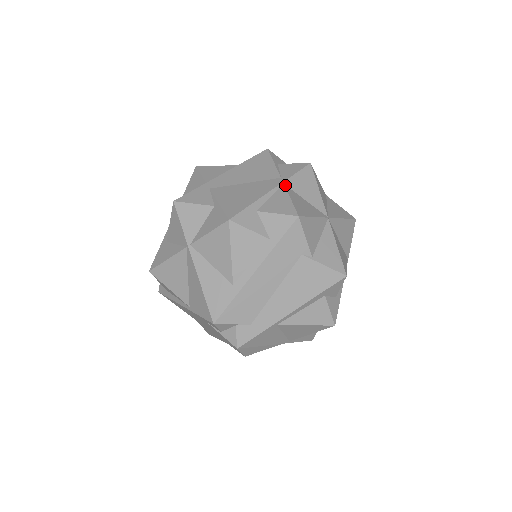
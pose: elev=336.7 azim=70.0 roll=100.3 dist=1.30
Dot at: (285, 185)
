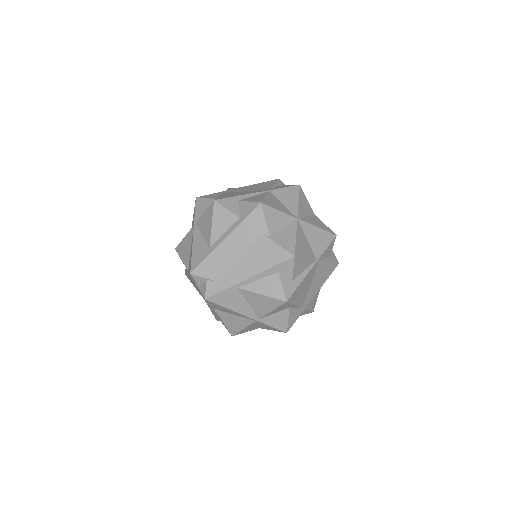
Dot at: (270, 192)
